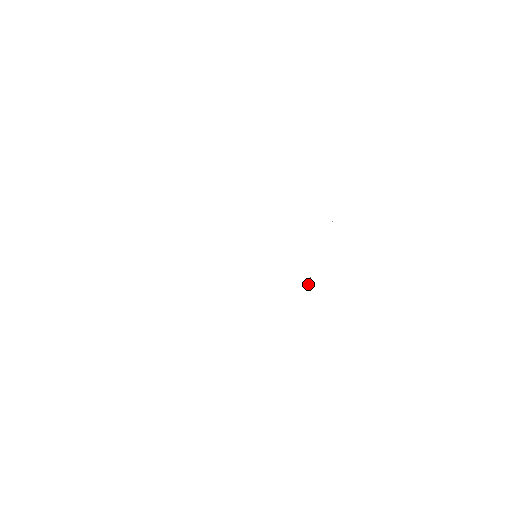
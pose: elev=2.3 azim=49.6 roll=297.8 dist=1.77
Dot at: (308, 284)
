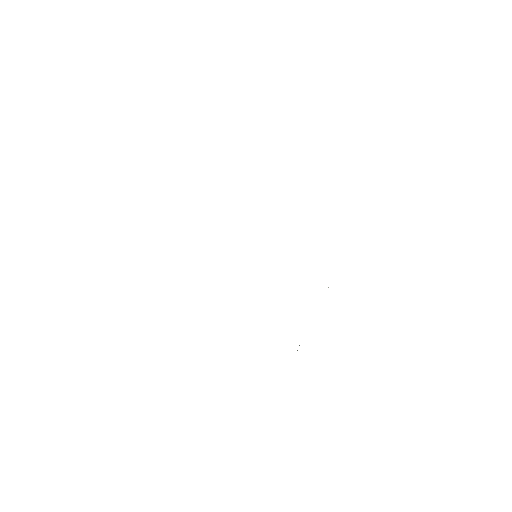
Dot at: occluded
